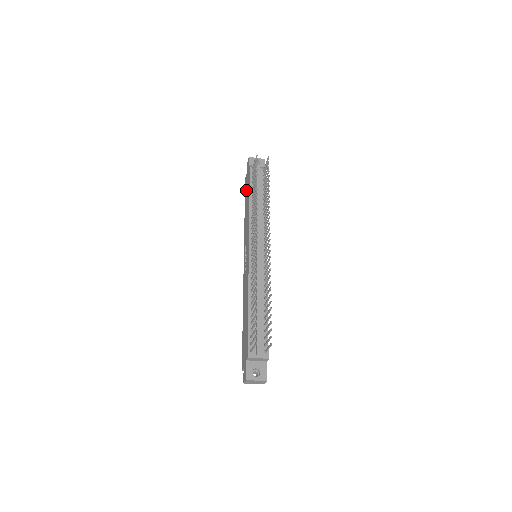
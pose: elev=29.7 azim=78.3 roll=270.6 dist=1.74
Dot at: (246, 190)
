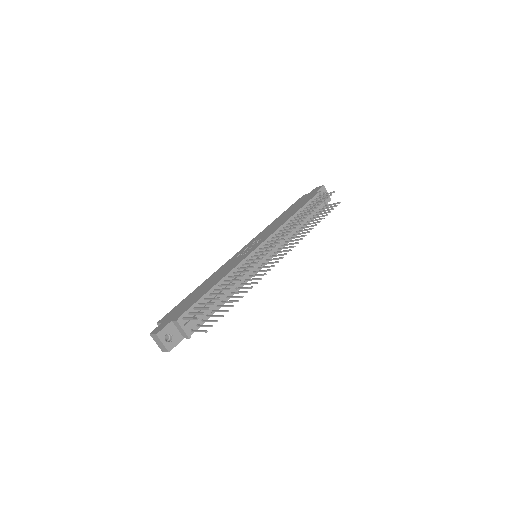
Dot at: (297, 204)
